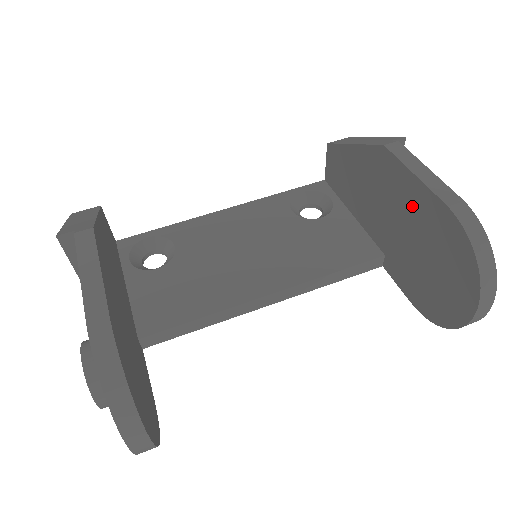
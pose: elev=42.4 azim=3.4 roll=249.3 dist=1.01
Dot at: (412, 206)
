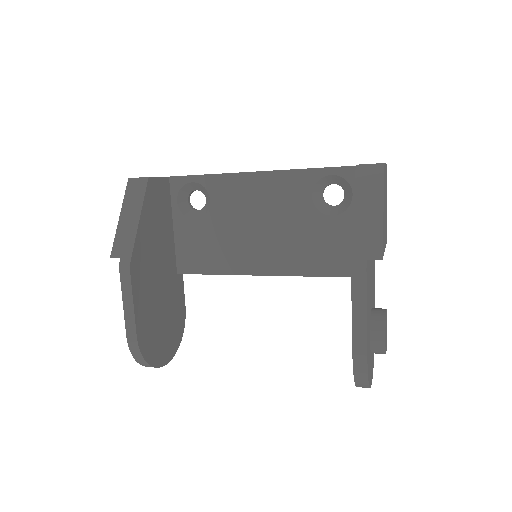
Dot at: occluded
